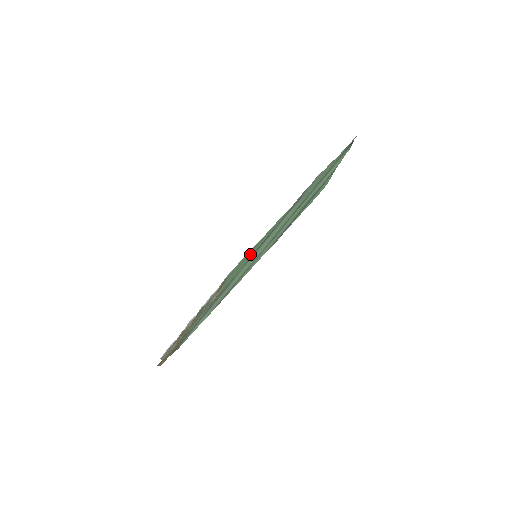
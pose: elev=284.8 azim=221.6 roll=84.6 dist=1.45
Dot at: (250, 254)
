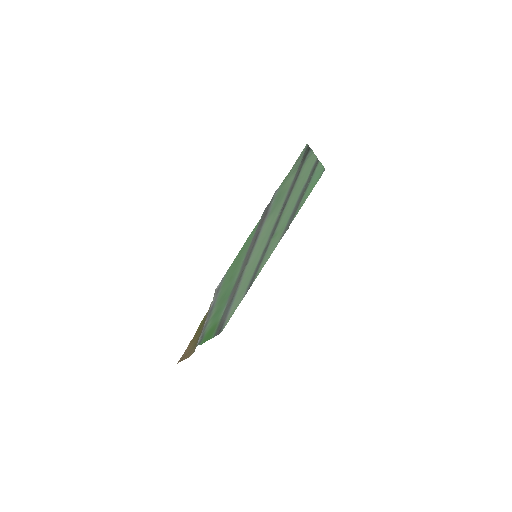
Dot at: (238, 265)
